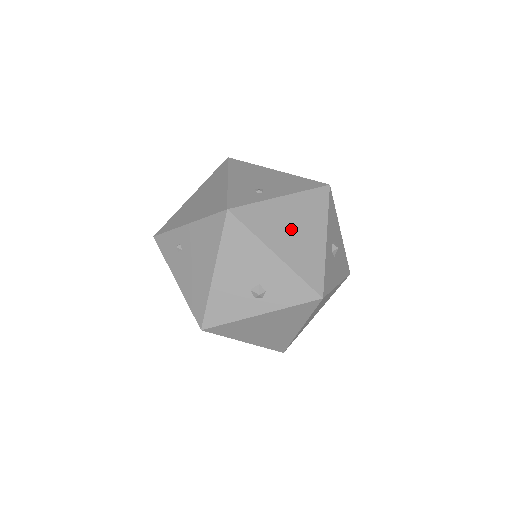
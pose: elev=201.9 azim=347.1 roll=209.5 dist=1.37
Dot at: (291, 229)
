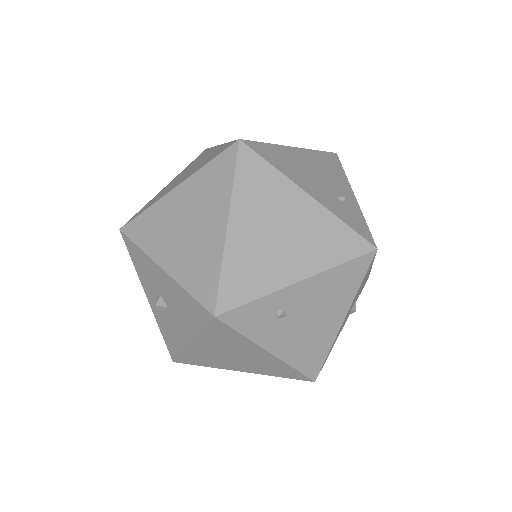
Dot at: occluded
